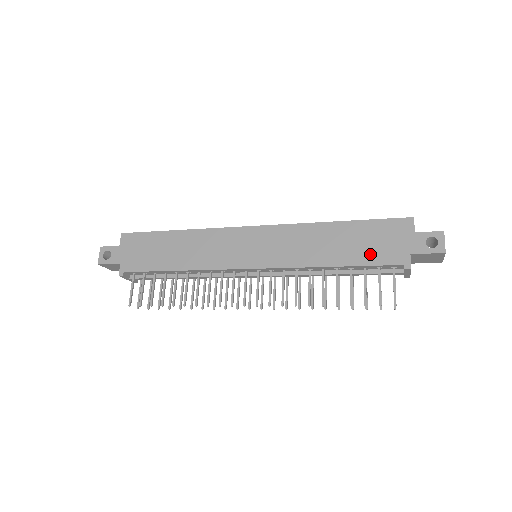
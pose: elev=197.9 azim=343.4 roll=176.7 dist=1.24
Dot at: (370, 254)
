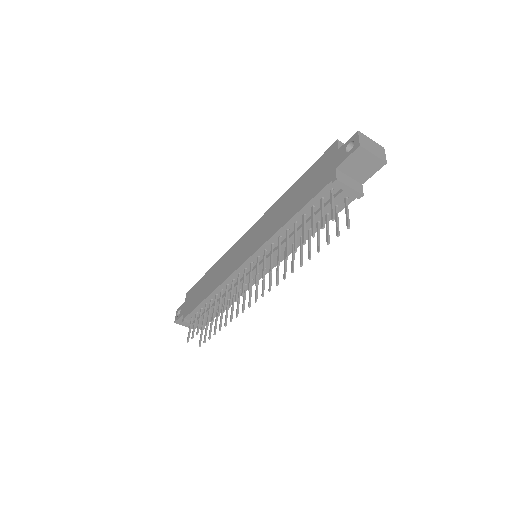
Dot at: (310, 192)
